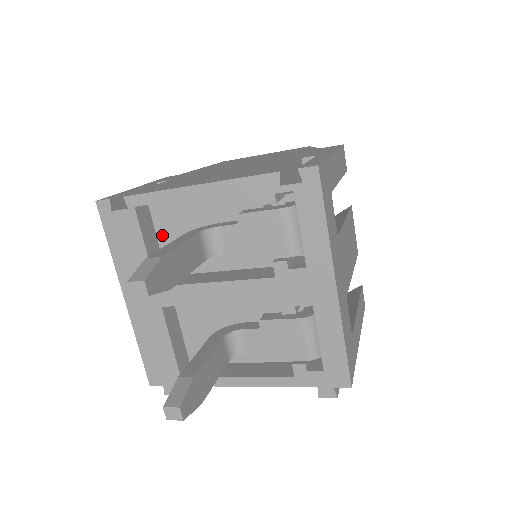
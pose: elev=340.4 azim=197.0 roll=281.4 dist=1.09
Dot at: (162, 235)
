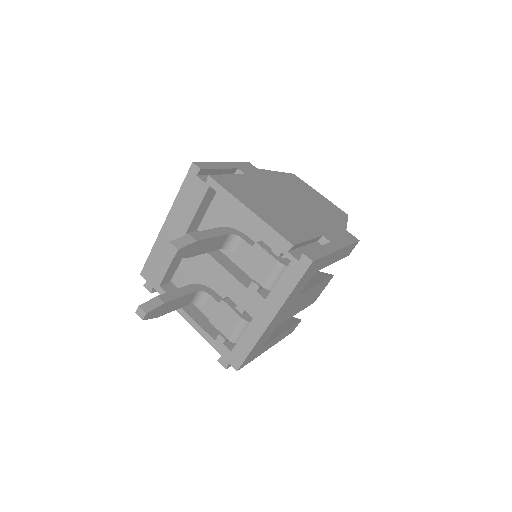
Dot at: (212, 208)
